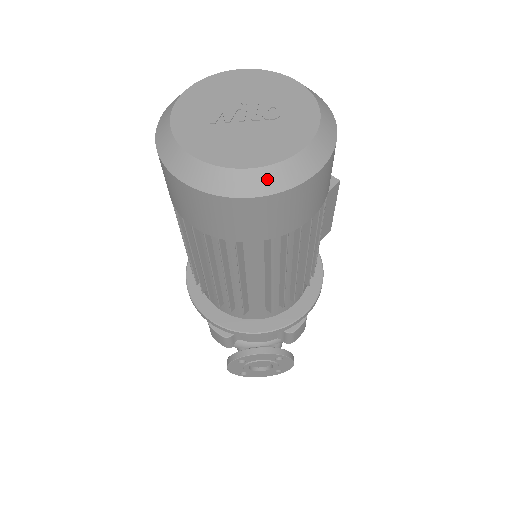
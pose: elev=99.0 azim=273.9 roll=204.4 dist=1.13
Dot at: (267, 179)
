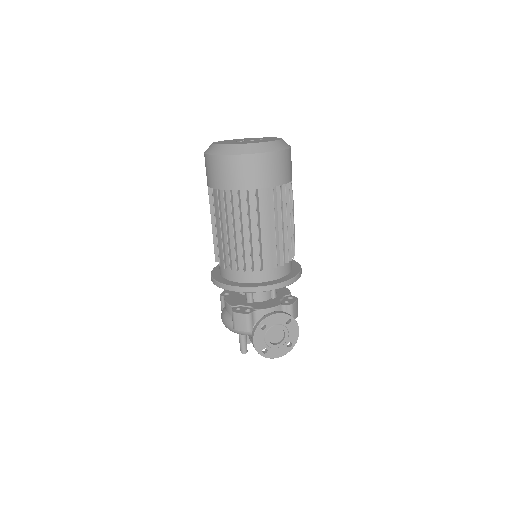
Dot at: (268, 146)
